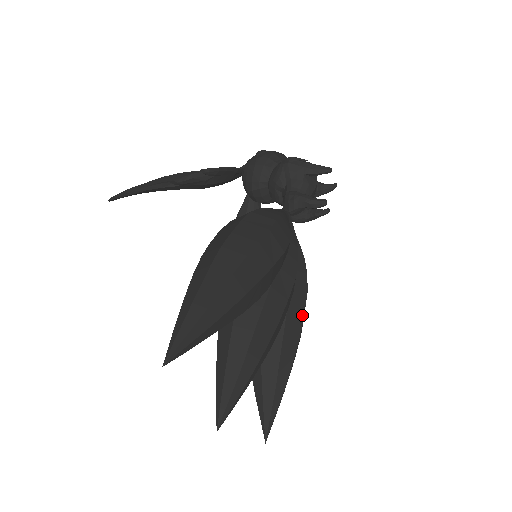
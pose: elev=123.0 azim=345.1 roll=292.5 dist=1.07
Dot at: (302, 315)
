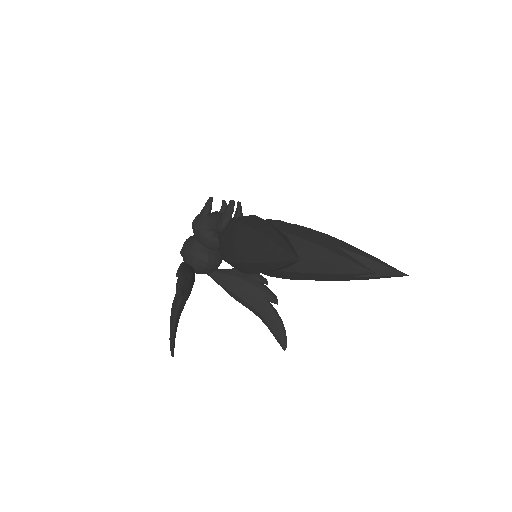
Dot at: (310, 230)
